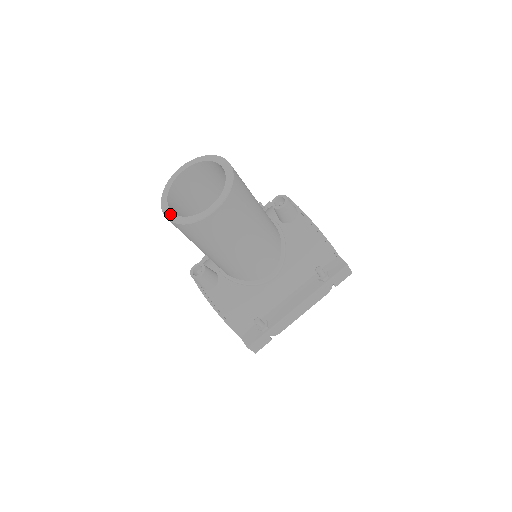
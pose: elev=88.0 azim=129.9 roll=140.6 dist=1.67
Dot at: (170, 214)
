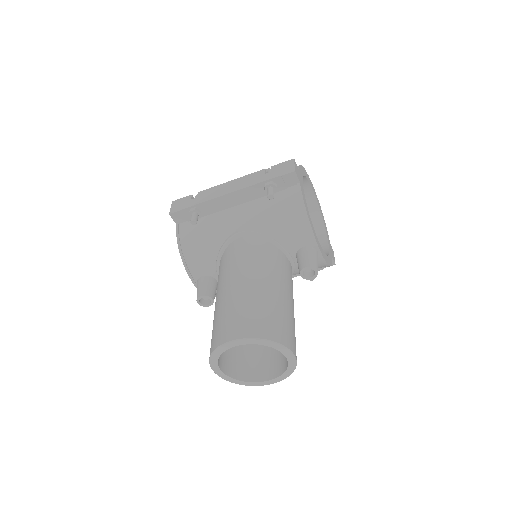
Dot at: (222, 375)
